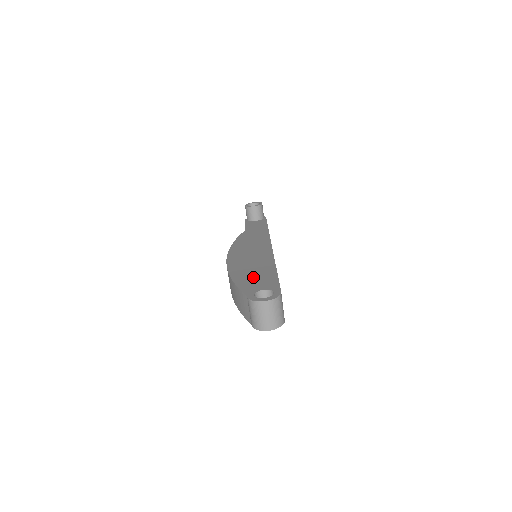
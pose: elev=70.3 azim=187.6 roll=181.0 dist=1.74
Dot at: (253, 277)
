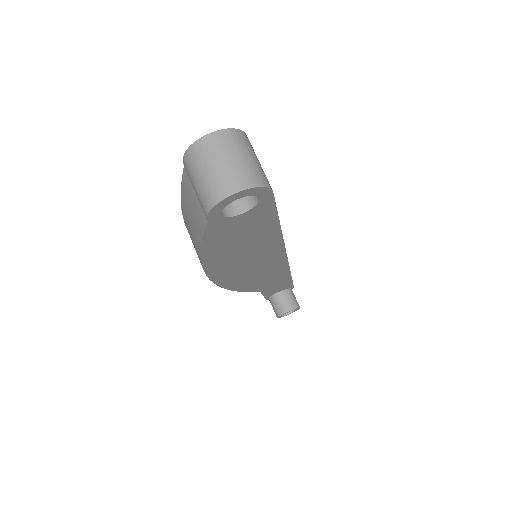
Dot at: occluded
